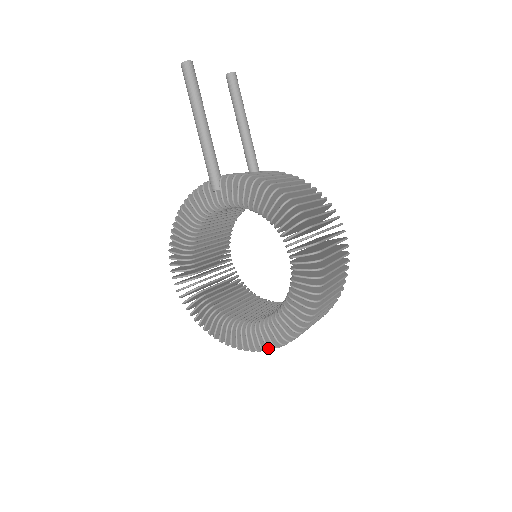
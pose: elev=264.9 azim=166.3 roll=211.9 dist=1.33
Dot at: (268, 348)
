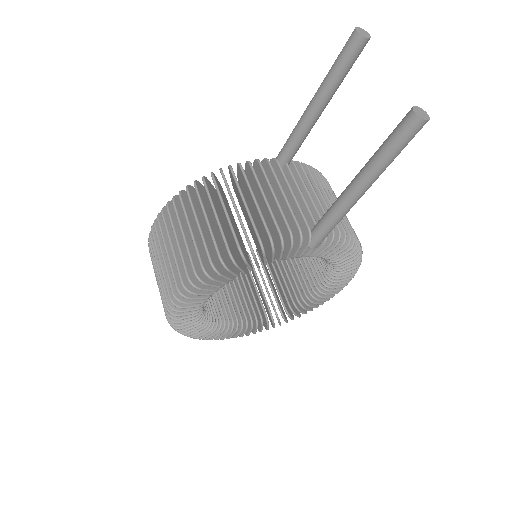
Dot at: (247, 335)
